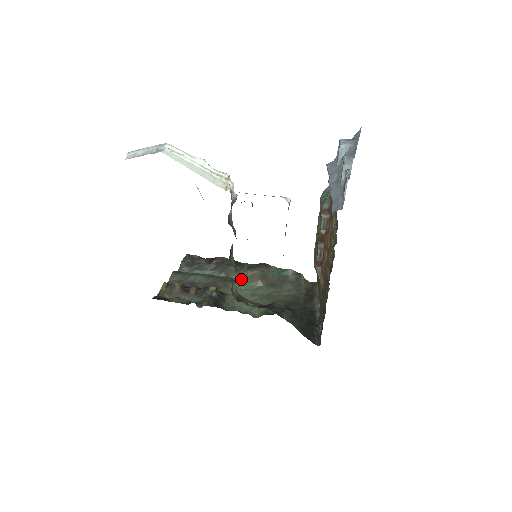
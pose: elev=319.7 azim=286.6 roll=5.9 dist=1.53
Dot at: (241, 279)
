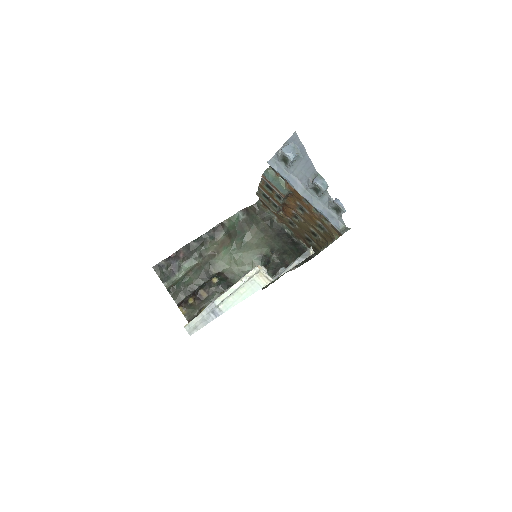
Dot at: (215, 250)
